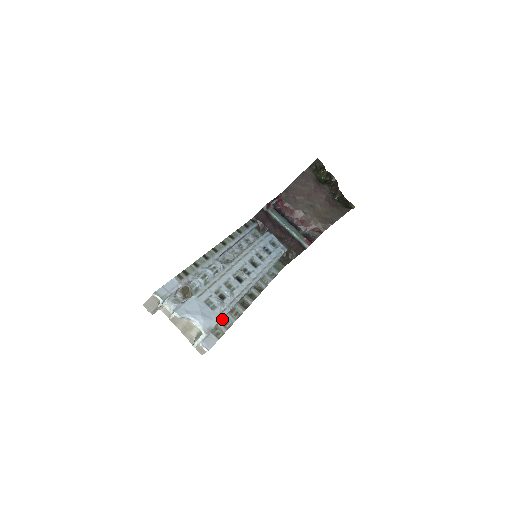
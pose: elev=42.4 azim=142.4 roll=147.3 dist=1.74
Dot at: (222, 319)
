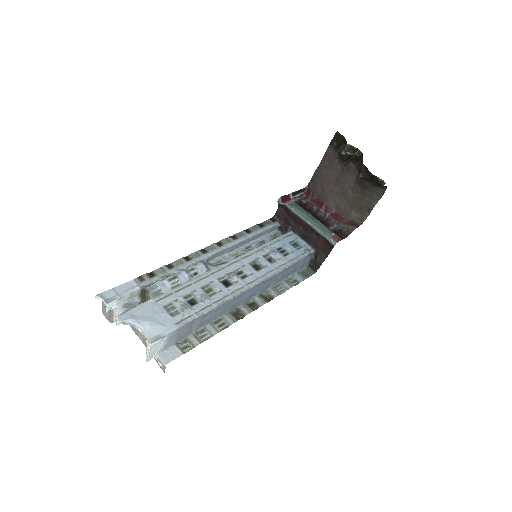
Dot at: (198, 330)
